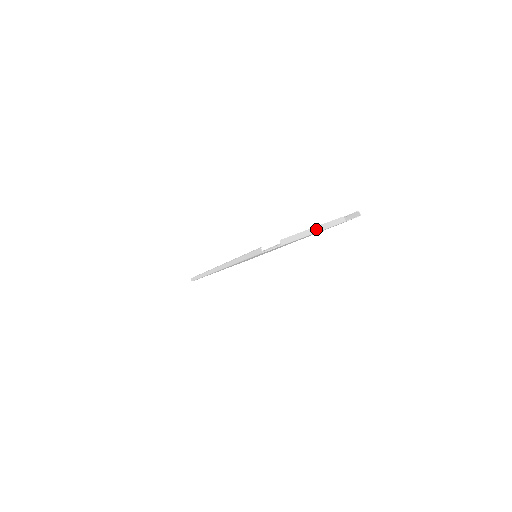
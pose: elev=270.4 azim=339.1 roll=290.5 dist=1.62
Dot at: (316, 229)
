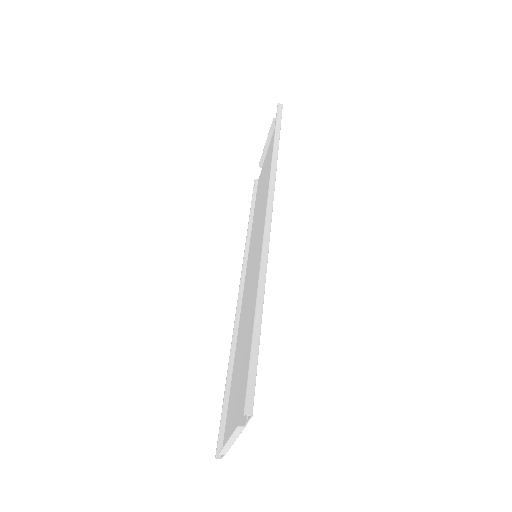
Dot at: (231, 441)
